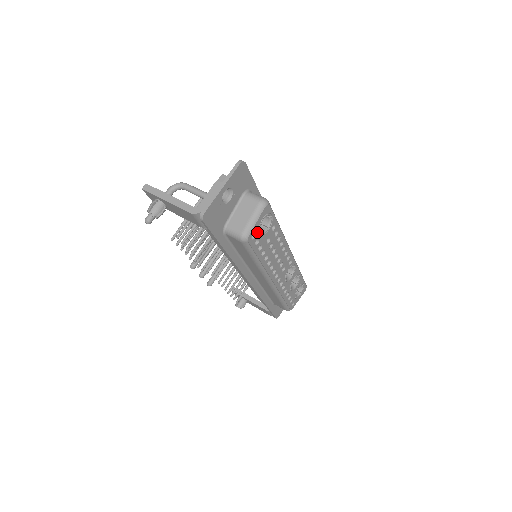
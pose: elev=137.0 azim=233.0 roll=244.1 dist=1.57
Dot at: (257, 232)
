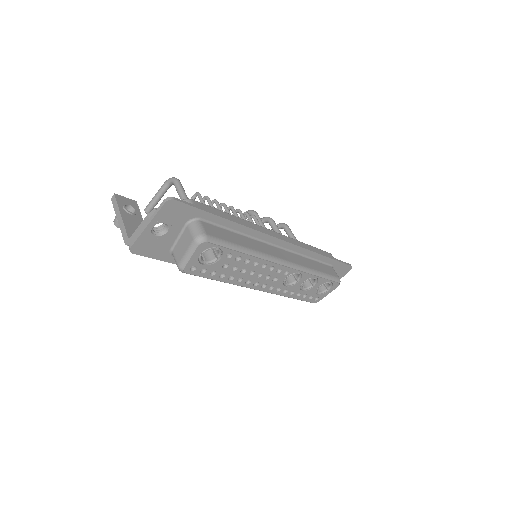
Dot at: (198, 264)
